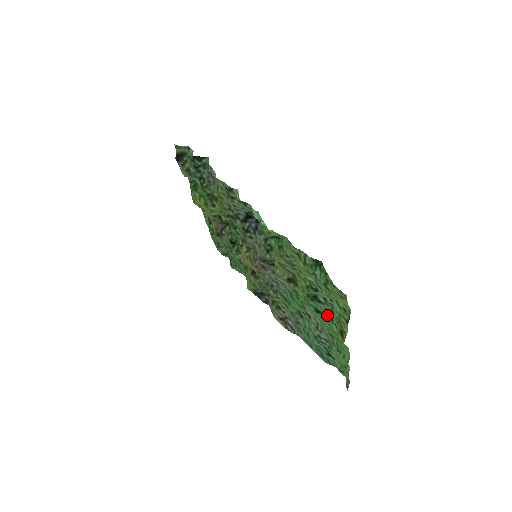
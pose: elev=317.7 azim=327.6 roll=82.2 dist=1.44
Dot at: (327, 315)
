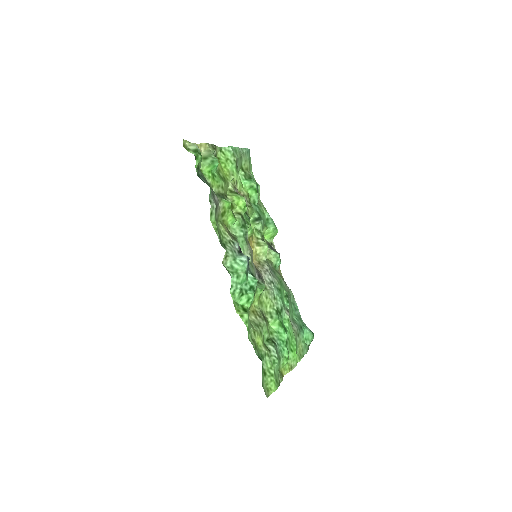
Dot at: (282, 349)
